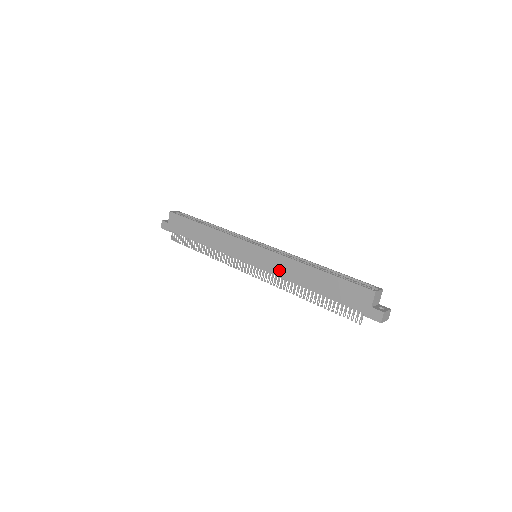
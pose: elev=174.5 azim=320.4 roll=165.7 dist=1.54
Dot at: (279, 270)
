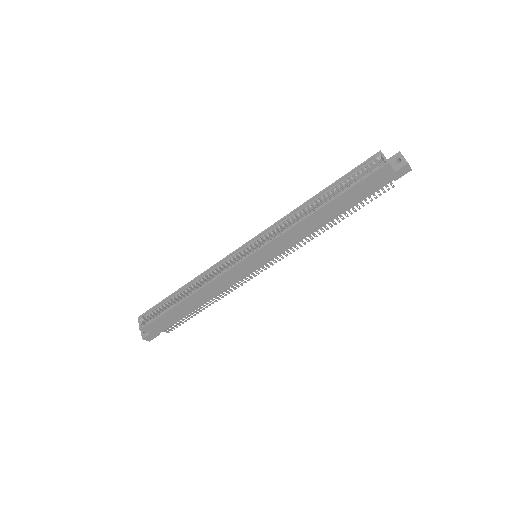
Dot at: (293, 241)
